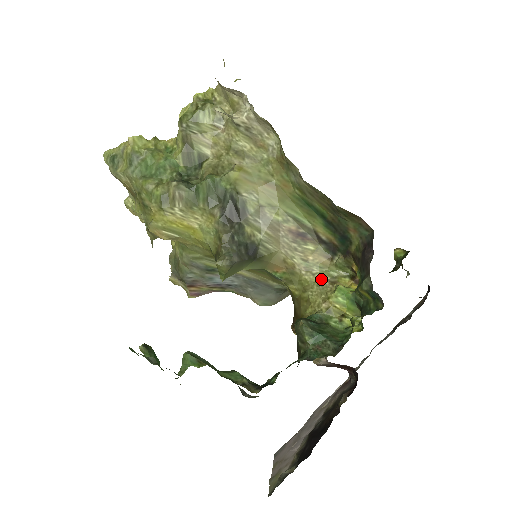
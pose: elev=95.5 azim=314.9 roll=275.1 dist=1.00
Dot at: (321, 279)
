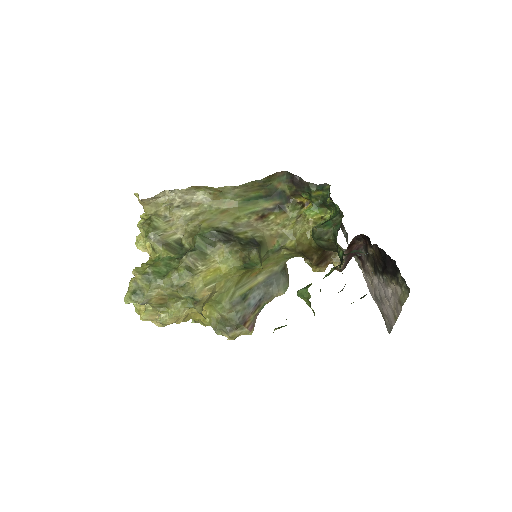
Dot at: (294, 222)
